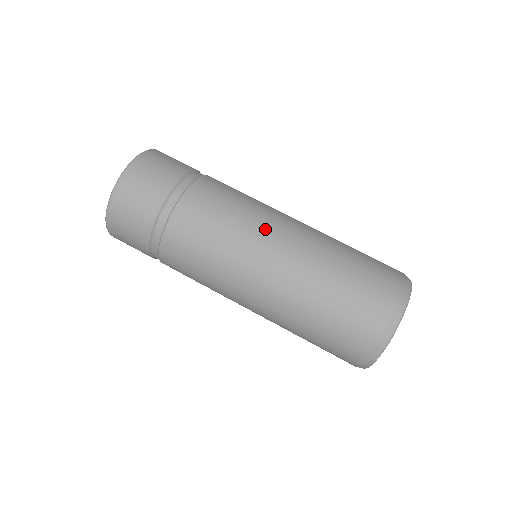
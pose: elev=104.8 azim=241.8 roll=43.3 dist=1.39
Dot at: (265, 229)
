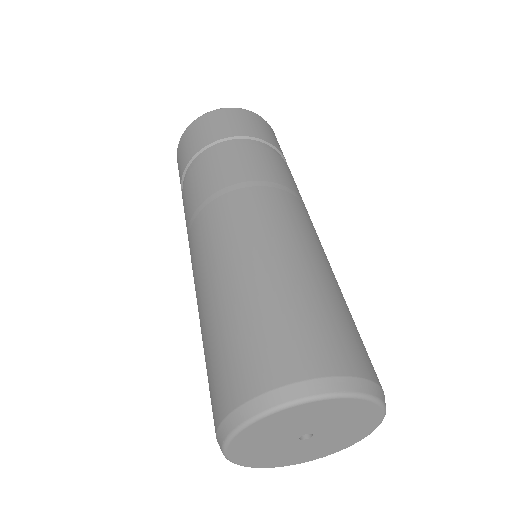
Dot at: (277, 208)
